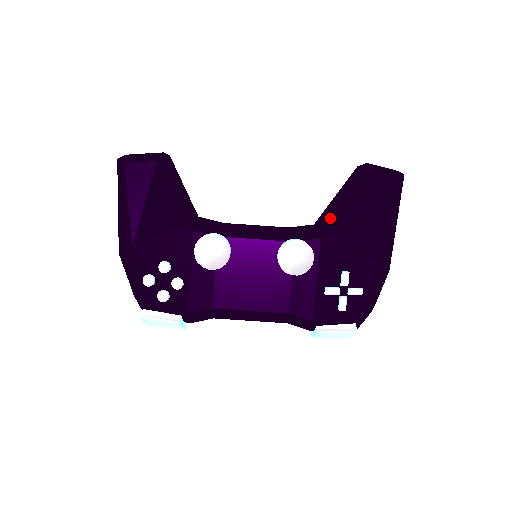
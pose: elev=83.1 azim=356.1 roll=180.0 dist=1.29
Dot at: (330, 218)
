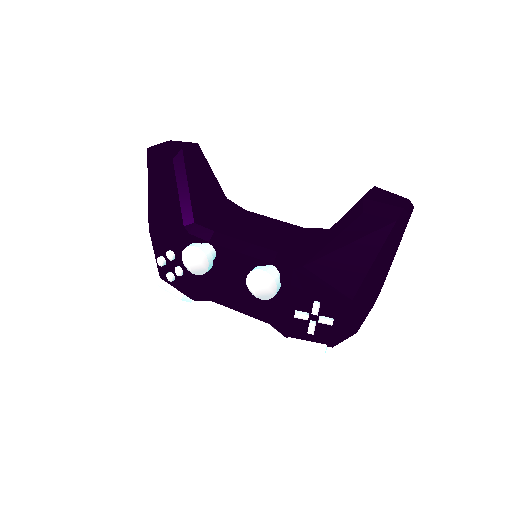
Dot at: (309, 250)
